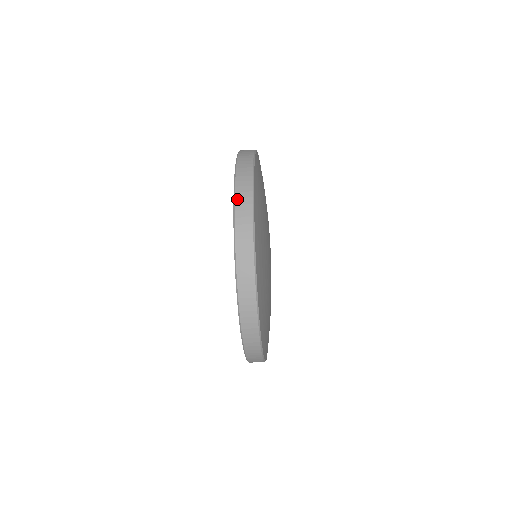
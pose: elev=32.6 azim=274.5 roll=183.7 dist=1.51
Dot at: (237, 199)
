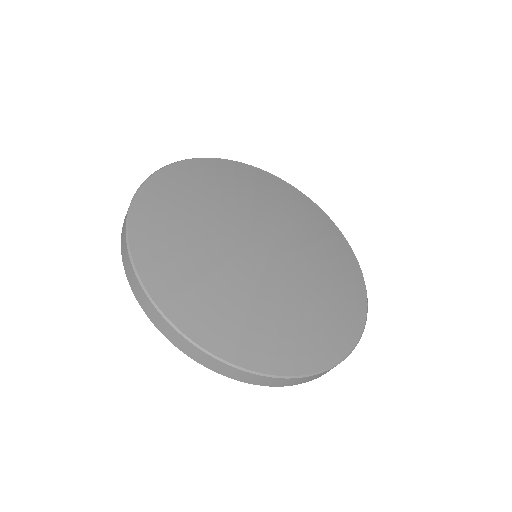
Dot at: (121, 250)
